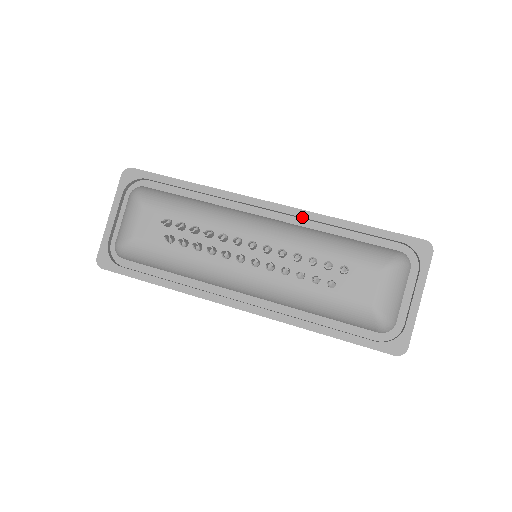
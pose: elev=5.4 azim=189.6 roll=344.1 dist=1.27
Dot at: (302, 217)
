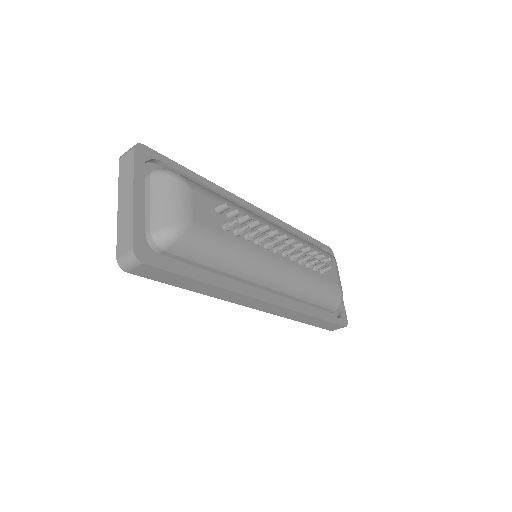
Dot at: (278, 223)
